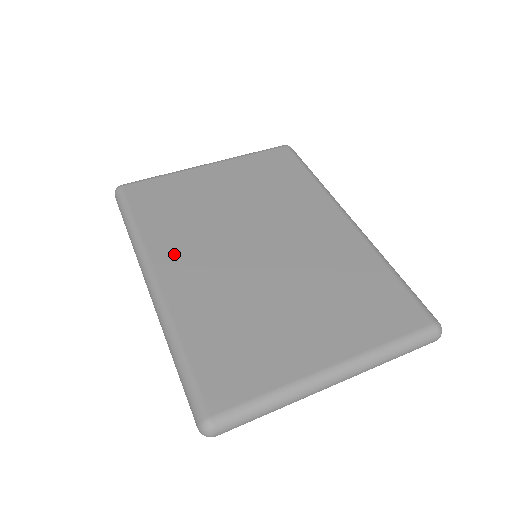
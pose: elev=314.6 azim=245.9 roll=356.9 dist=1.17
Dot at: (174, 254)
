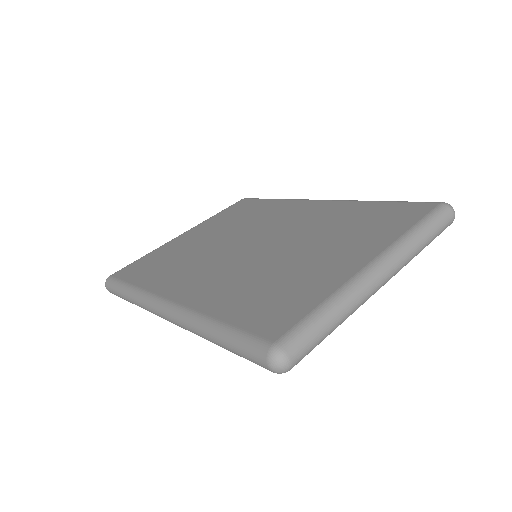
Dot at: (178, 282)
